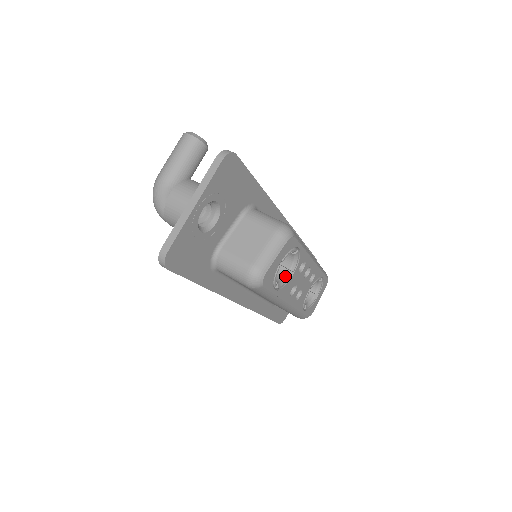
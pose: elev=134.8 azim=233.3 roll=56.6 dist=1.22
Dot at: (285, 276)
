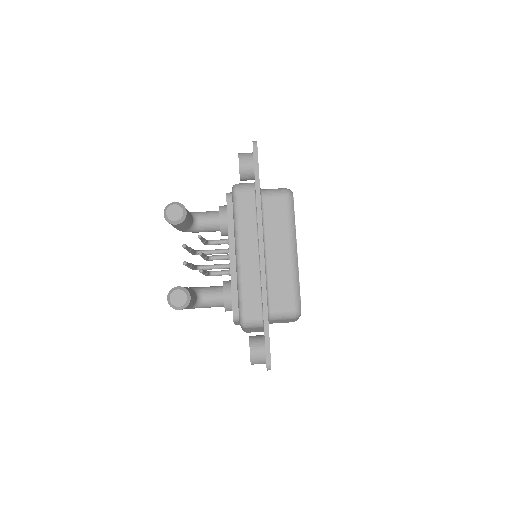
Dot at: occluded
